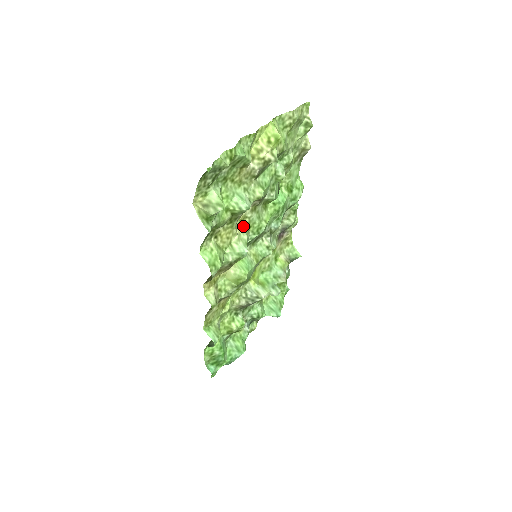
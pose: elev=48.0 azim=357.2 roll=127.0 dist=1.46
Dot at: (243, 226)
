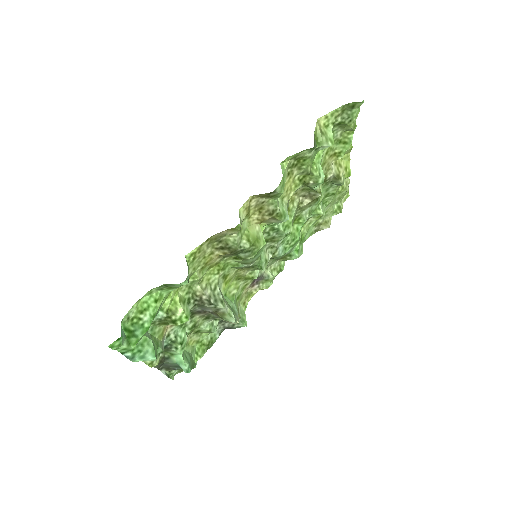
Dot at: (288, 205)
